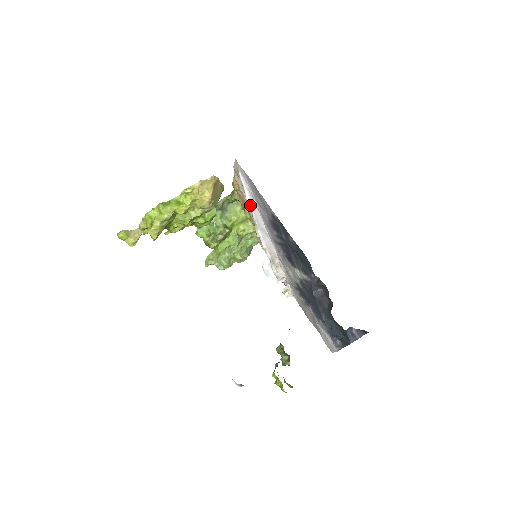
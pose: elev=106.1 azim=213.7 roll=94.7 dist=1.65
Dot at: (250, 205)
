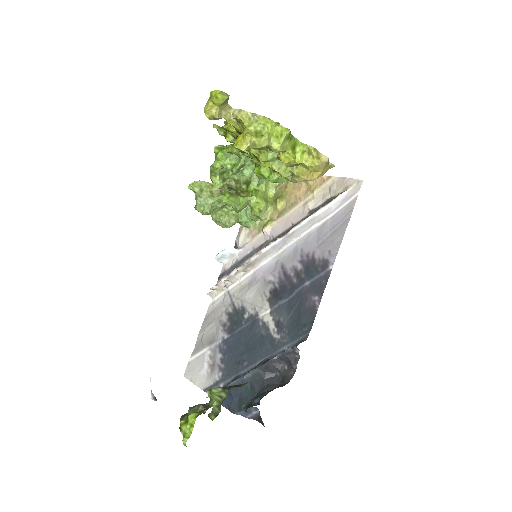
Dot at: (311, 218)
